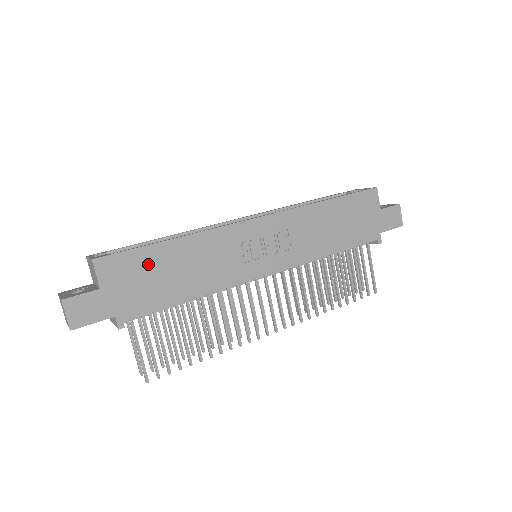
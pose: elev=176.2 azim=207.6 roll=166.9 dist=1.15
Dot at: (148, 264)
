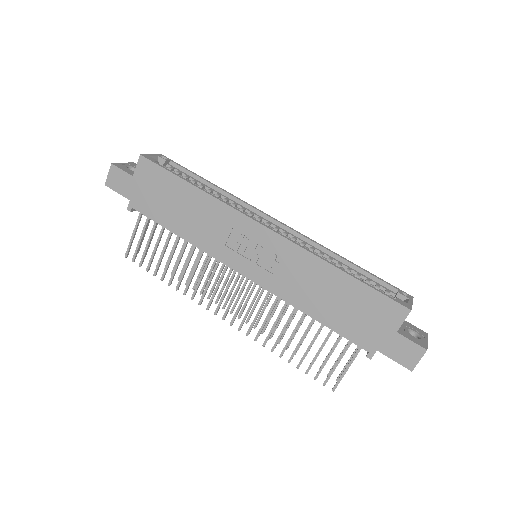
Dot at: (168, 187)
